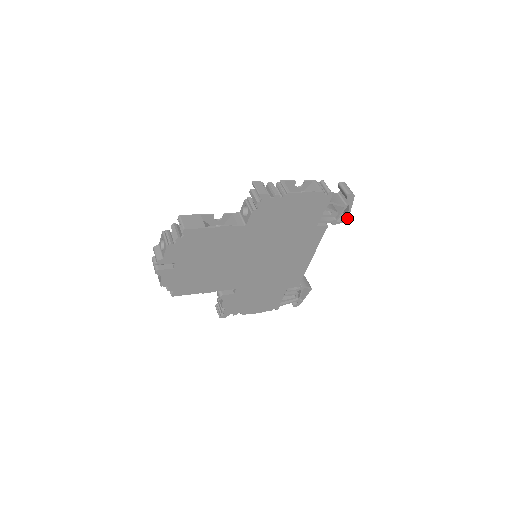
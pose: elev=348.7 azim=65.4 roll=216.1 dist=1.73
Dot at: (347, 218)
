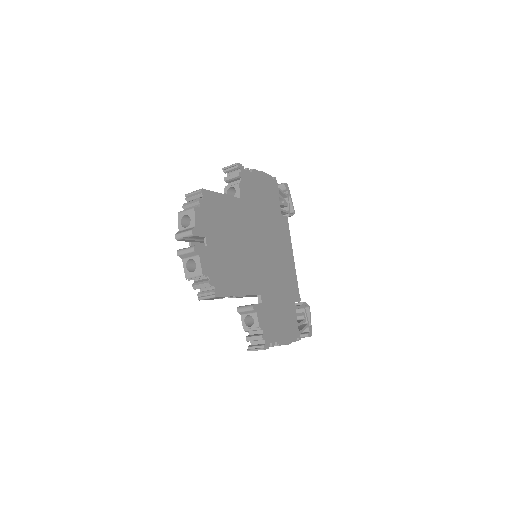
Dot at: (294, 211)
